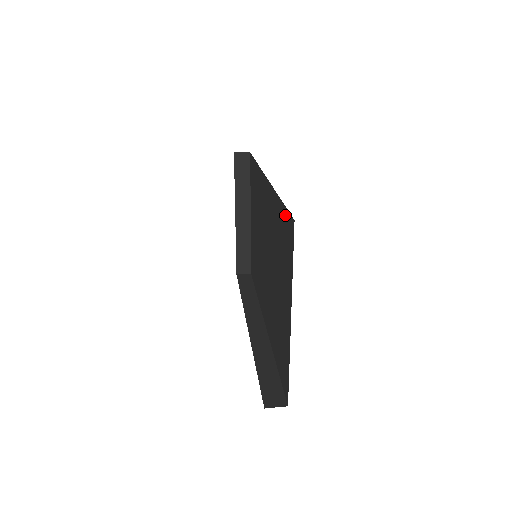
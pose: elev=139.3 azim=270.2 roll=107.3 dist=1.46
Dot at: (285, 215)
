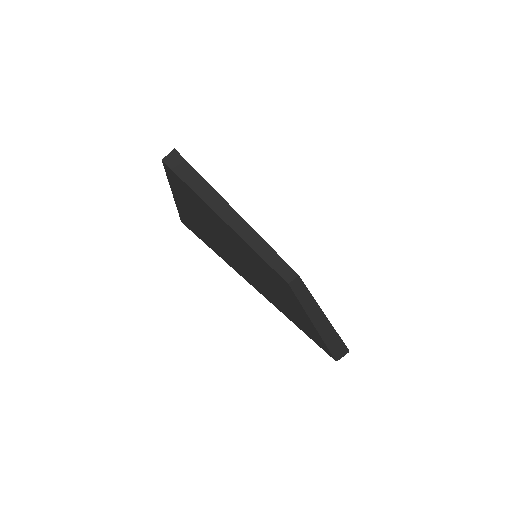
Dot at: occluded
